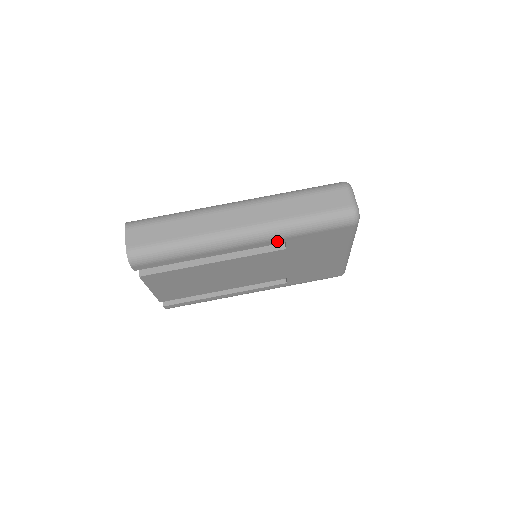
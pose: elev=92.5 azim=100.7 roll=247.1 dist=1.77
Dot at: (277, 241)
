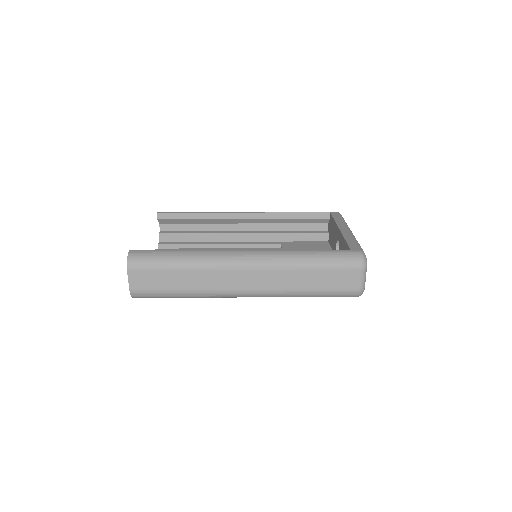
Dot at: occluded
